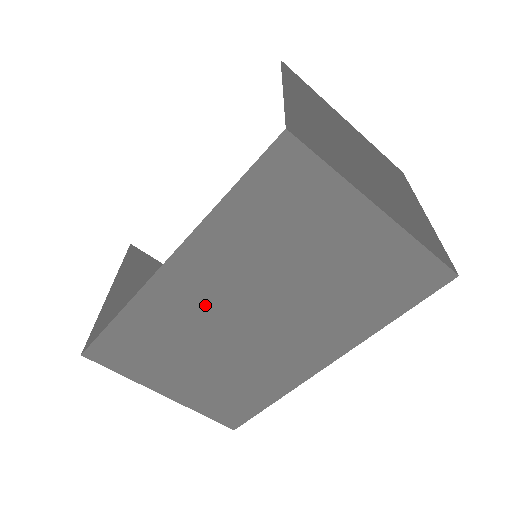
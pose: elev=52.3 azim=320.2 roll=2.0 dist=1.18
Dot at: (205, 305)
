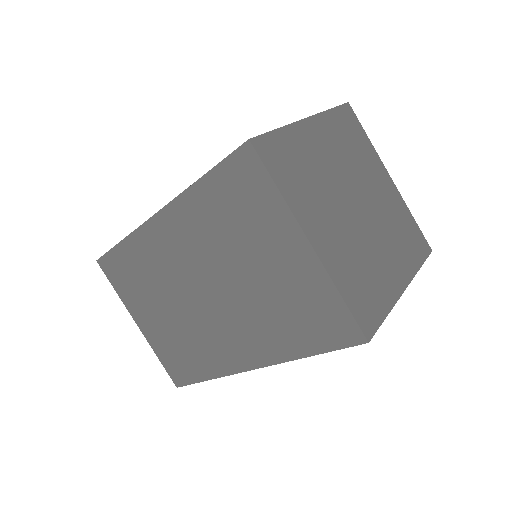
Dot at: (175, 263)
